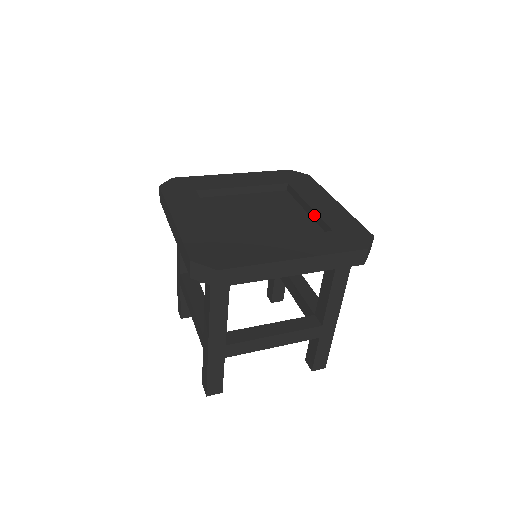
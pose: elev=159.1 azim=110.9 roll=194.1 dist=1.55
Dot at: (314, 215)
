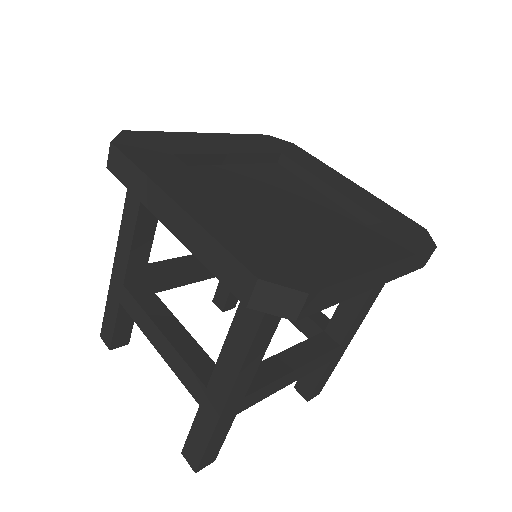
Dot at: (341, 199)
